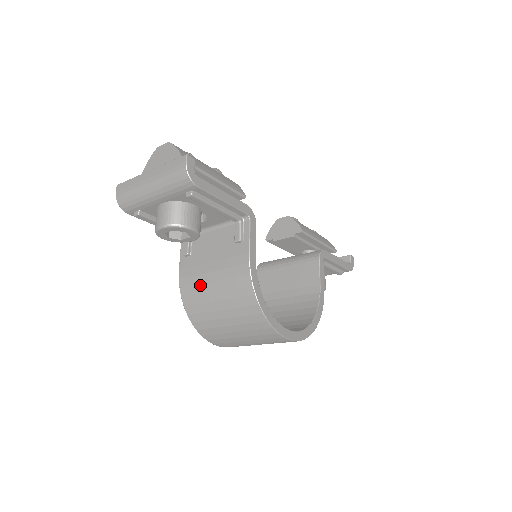
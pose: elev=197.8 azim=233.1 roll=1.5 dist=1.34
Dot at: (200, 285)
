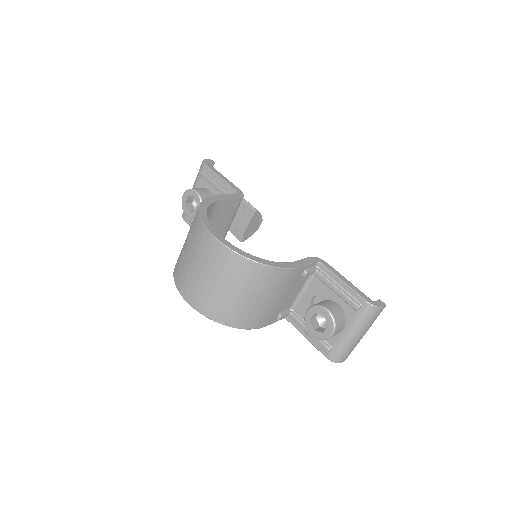
Dot at: occluded
